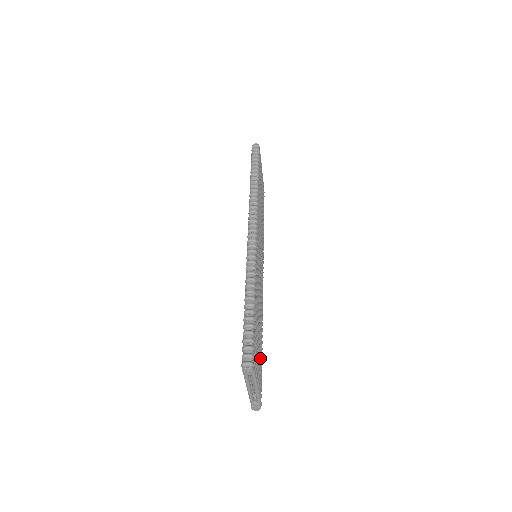
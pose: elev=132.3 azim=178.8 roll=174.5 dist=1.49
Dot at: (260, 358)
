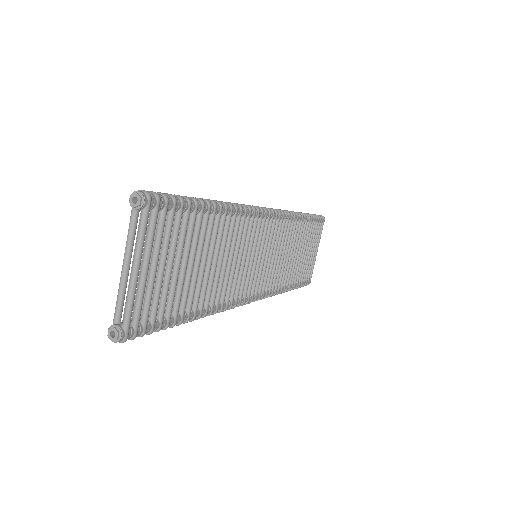
Dot at: (174, 292)
